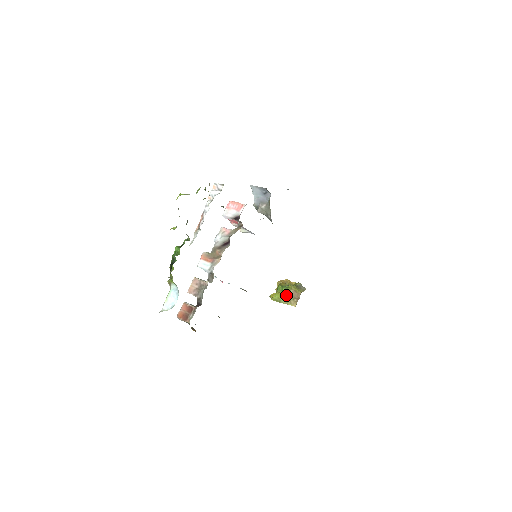
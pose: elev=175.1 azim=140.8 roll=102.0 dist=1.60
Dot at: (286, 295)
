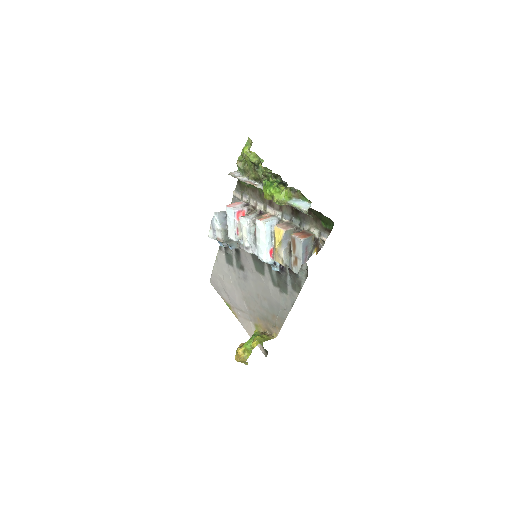
Dot at: (262, 336)
